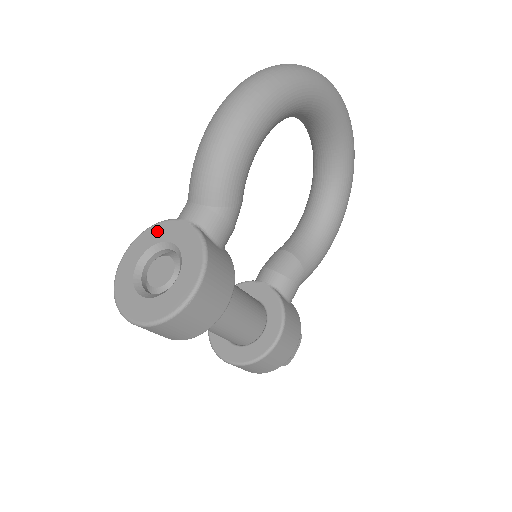
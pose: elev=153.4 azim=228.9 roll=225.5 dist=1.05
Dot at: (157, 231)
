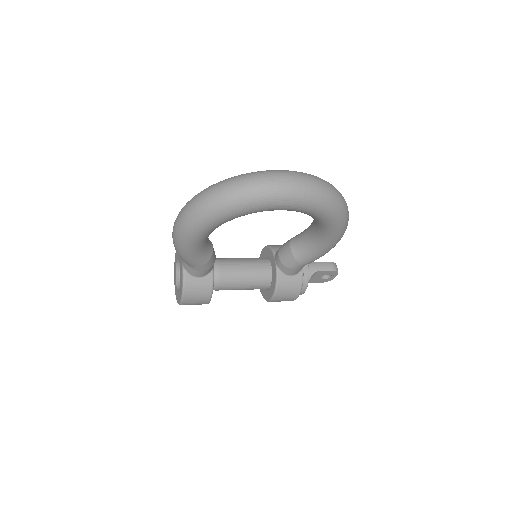
Dot at: occluded
